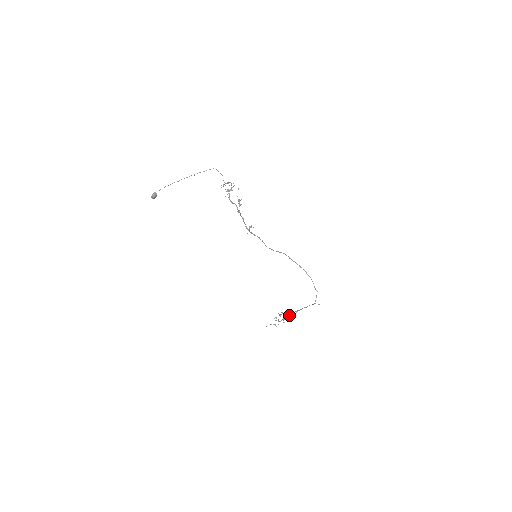
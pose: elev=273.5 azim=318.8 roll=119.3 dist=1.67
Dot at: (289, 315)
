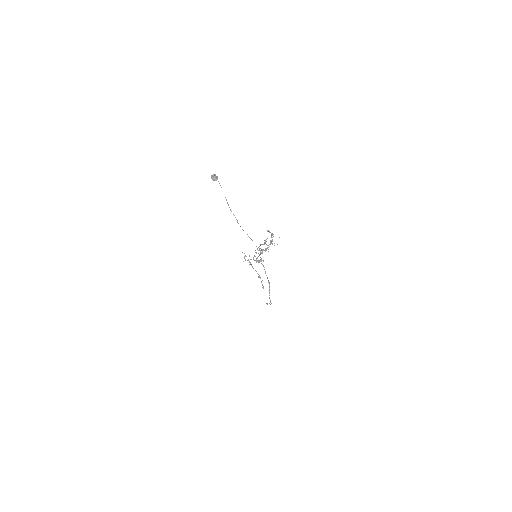
Dot at: occluded
